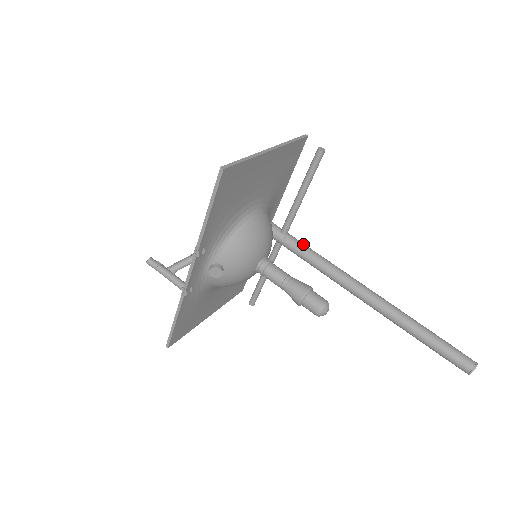
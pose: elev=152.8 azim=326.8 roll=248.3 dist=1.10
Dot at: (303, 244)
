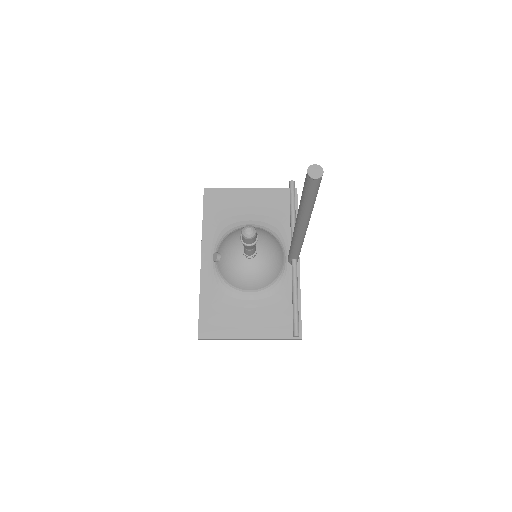
Dot at: occluded
